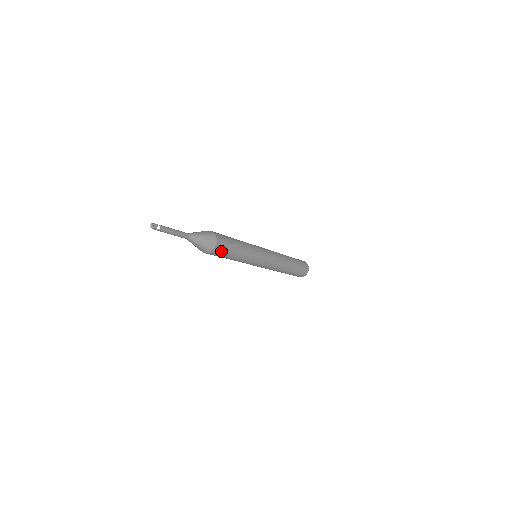
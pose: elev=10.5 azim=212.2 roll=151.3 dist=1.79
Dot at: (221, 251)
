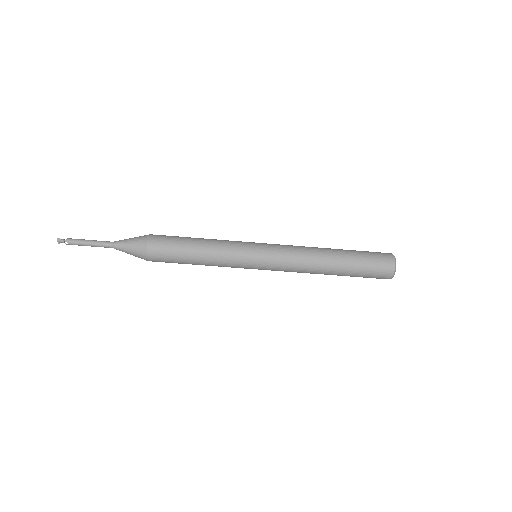
Dot at: (164, 239)
